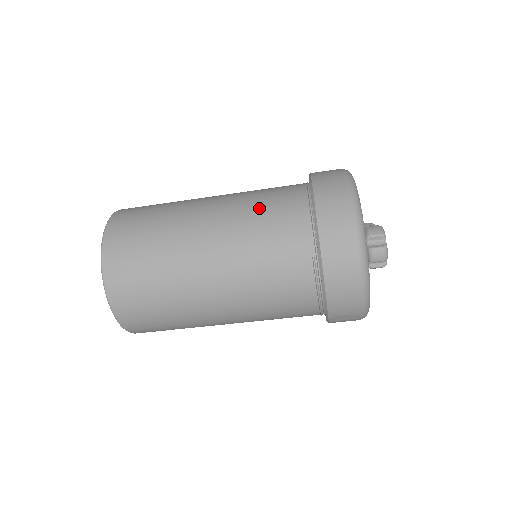
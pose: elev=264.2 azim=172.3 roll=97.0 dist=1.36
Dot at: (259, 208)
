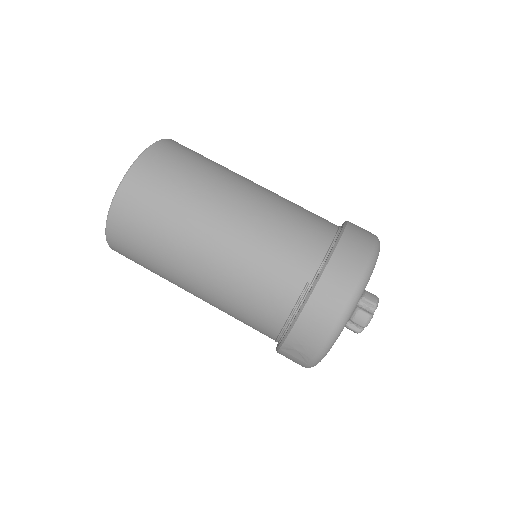
Dot at: (291, 215)
